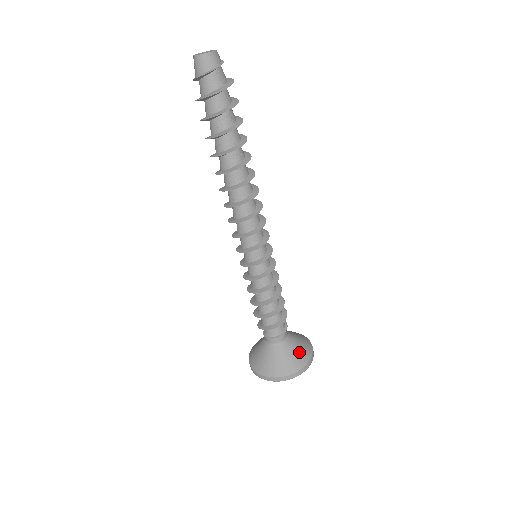
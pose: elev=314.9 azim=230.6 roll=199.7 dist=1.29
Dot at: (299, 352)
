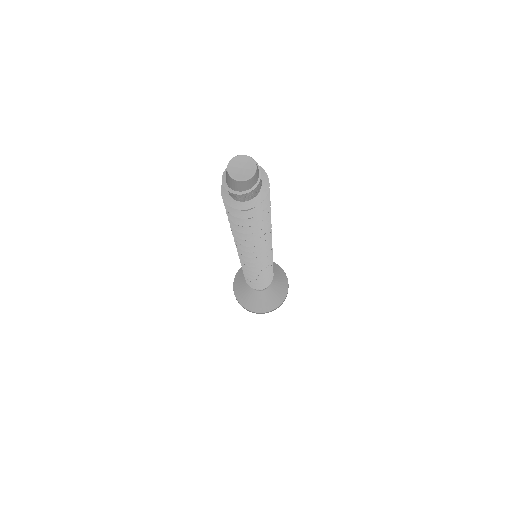
Dot at: (262, 303)
